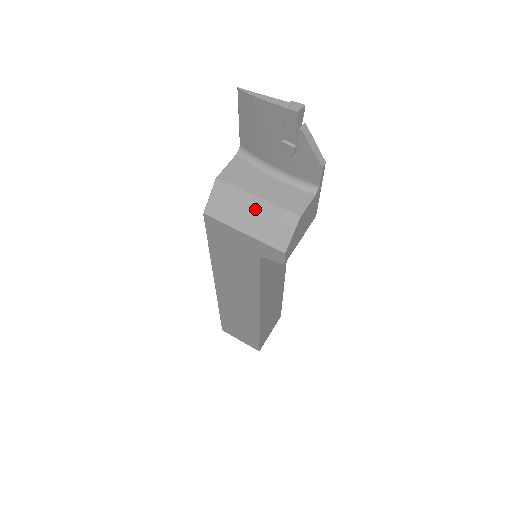
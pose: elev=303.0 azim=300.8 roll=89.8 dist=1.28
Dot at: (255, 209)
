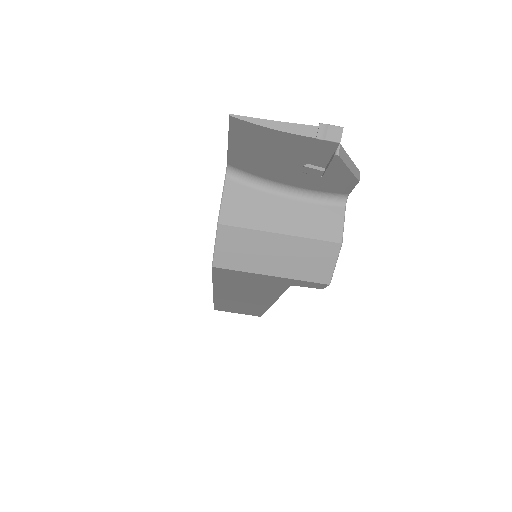
Dot at: (281, 248)
